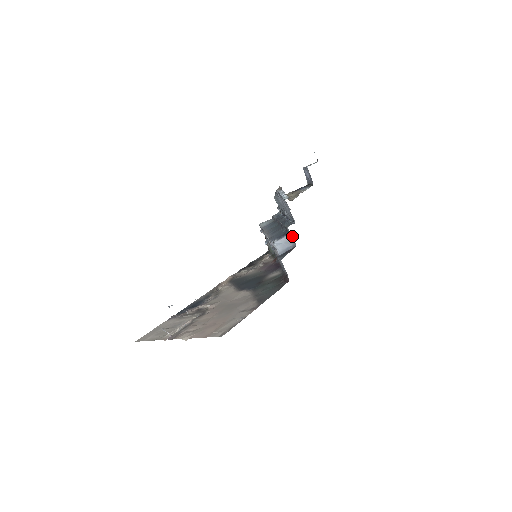
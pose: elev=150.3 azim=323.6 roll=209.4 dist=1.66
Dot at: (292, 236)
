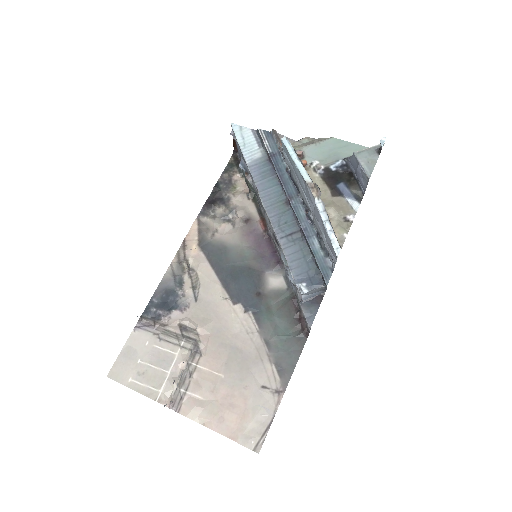
Dot at: (326, 287)
